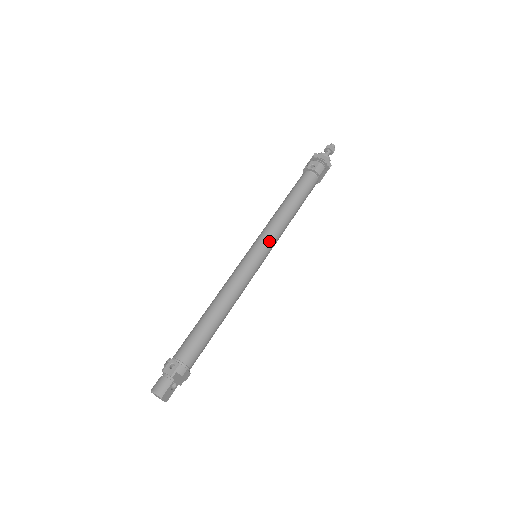
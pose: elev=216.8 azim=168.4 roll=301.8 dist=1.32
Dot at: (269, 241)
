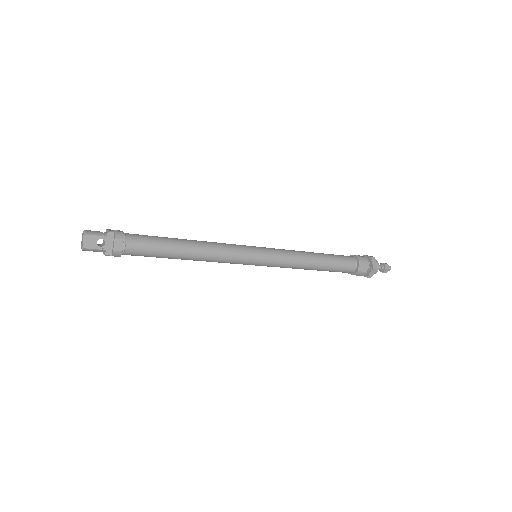
Dot at: (276, 252)
